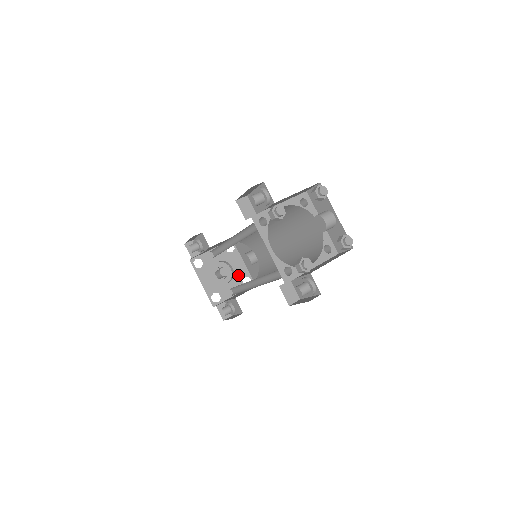
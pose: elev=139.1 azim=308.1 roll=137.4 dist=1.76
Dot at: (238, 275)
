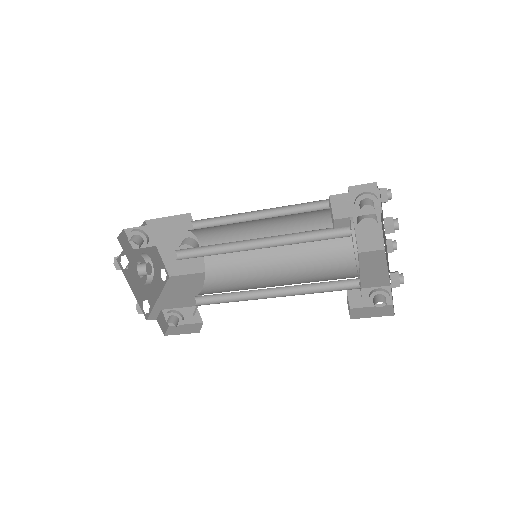
Dot at: (157, 269)
